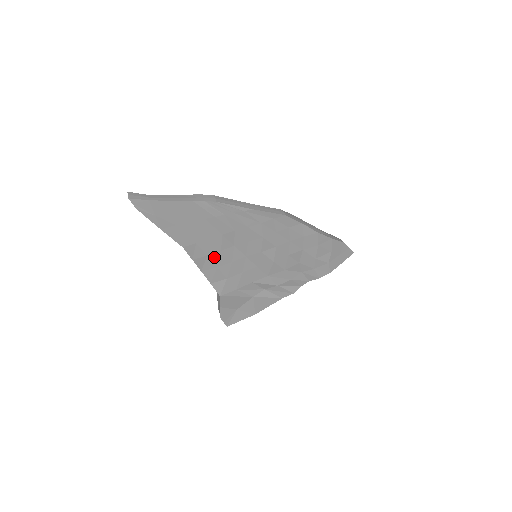
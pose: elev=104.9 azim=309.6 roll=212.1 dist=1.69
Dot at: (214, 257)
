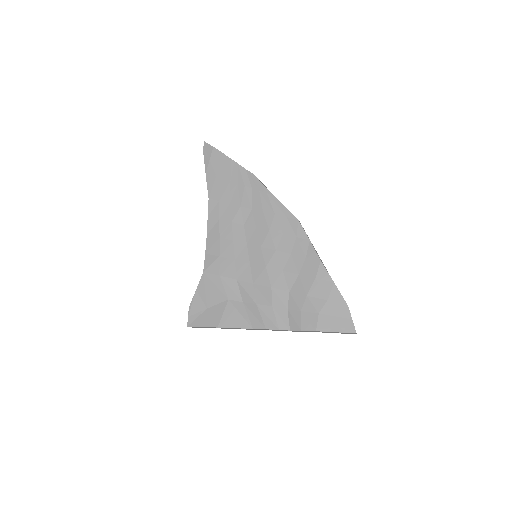
Dot at: (223, 225)
